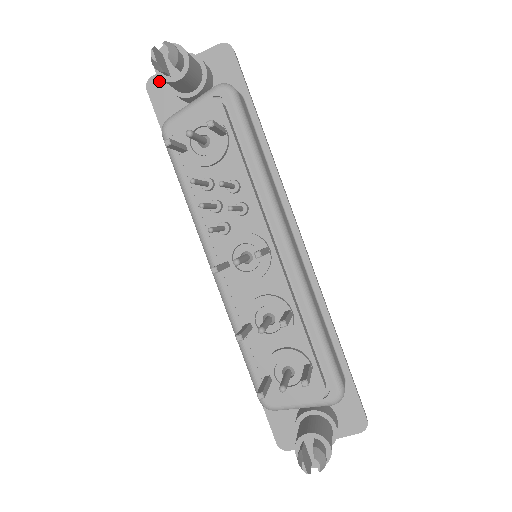
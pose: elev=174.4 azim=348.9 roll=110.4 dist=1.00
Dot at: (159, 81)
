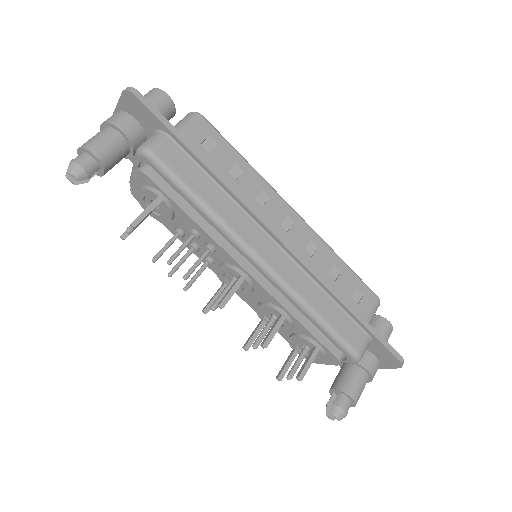
Dot at: occluded
